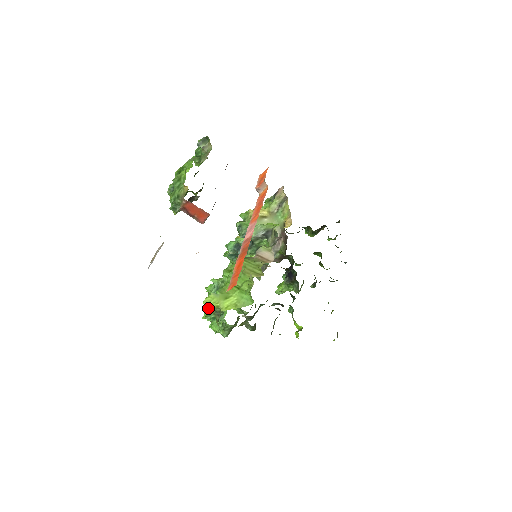
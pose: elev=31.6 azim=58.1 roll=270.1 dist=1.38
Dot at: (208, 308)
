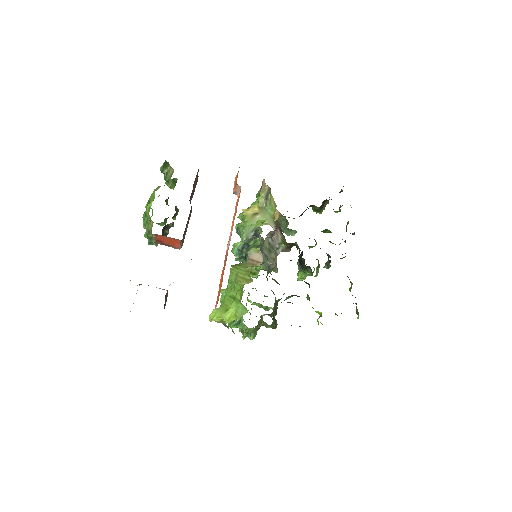
Dot at: occluded
